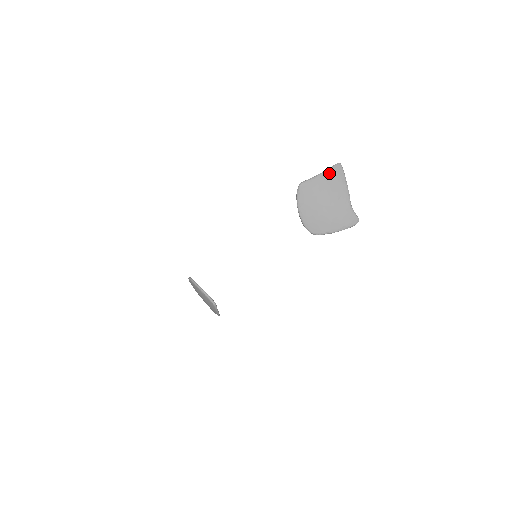
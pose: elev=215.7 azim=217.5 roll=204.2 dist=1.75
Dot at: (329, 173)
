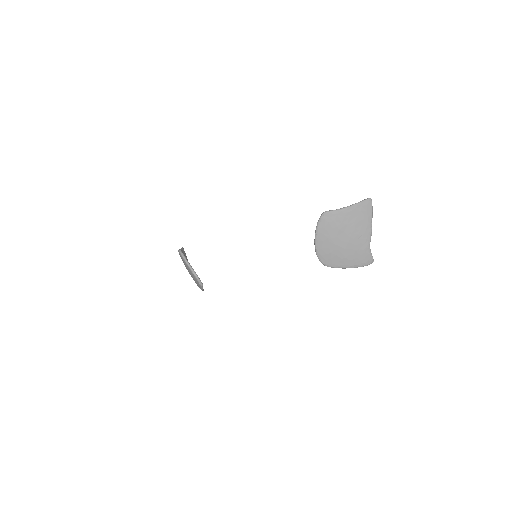
Dot at: (357, 208)
